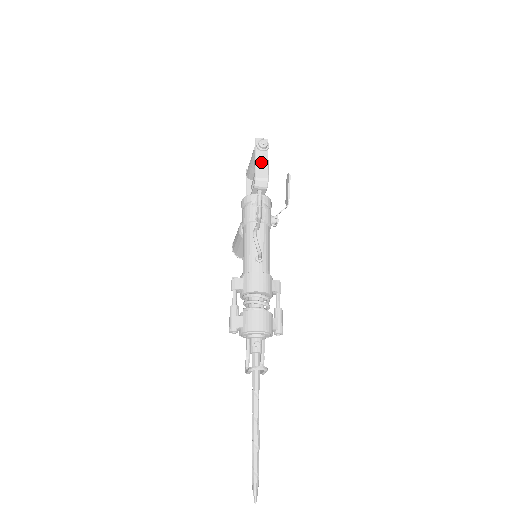
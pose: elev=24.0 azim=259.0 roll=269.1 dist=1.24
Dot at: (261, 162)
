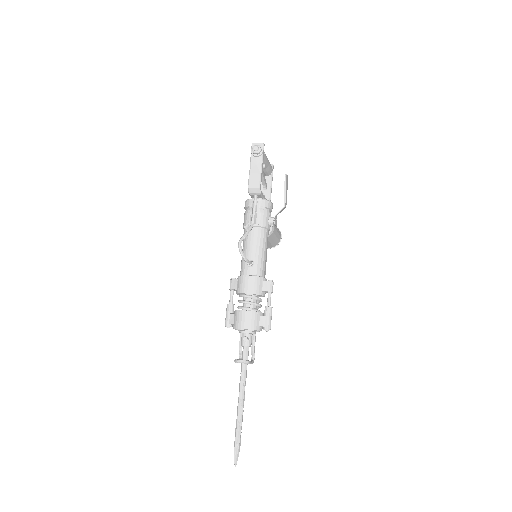
Dot at: (254, 168)
